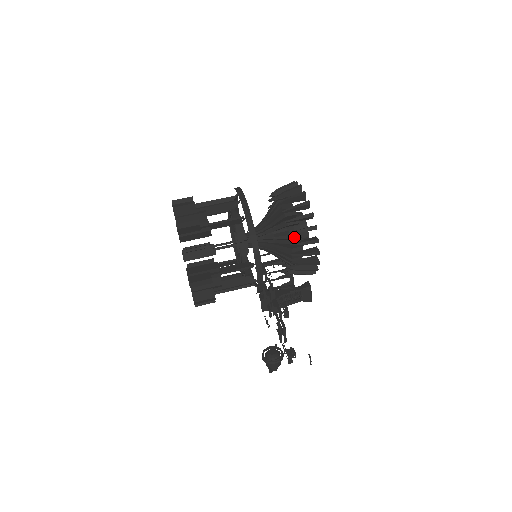
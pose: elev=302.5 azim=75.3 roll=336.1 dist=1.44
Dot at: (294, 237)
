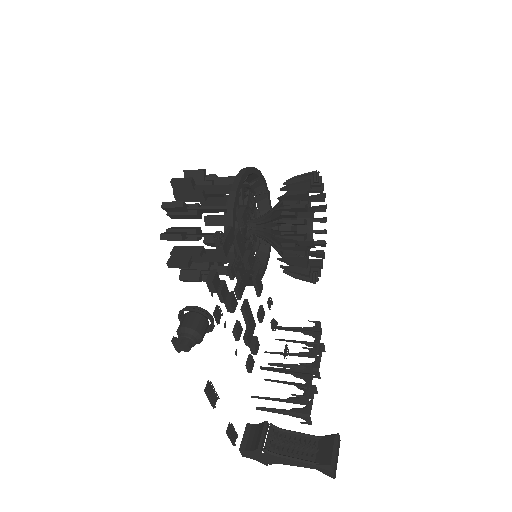
Dot at: occluded
